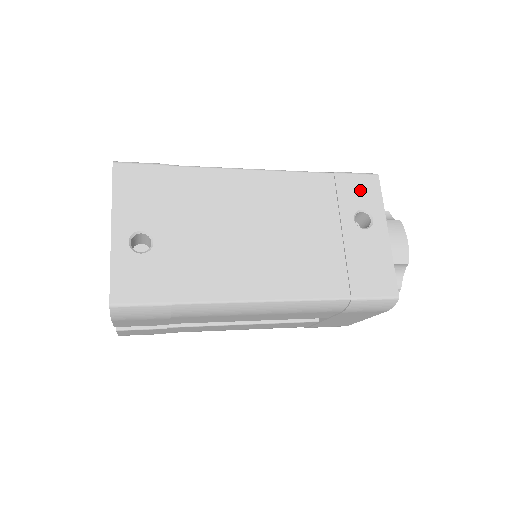
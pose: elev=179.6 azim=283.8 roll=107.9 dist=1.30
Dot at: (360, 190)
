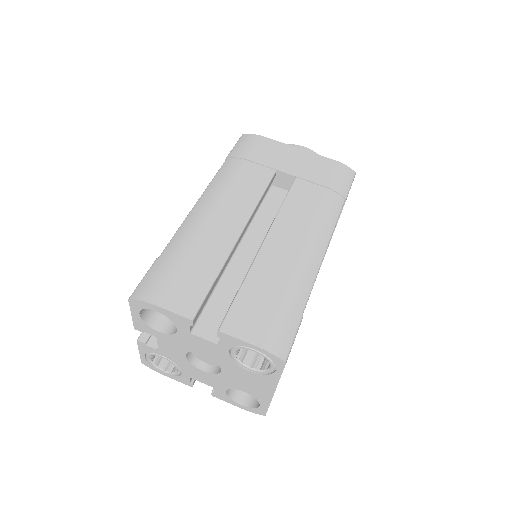
Dot at: occluded
